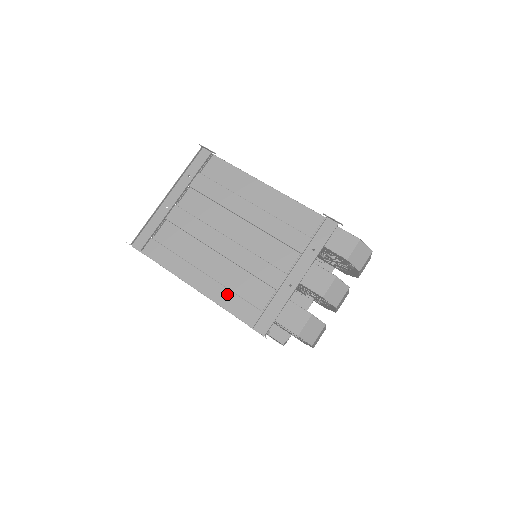
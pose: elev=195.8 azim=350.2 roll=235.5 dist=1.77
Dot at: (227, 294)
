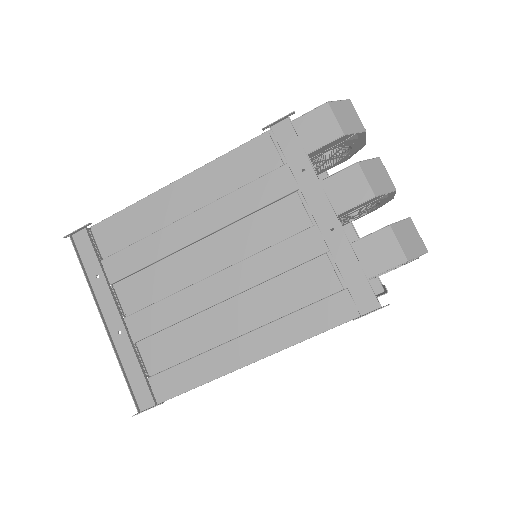
Dot at: (290, 323)
